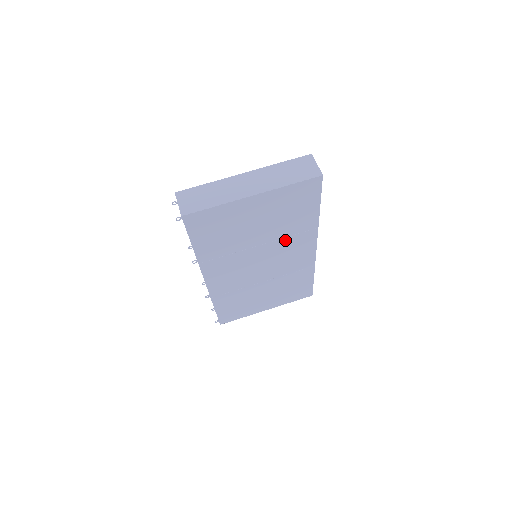
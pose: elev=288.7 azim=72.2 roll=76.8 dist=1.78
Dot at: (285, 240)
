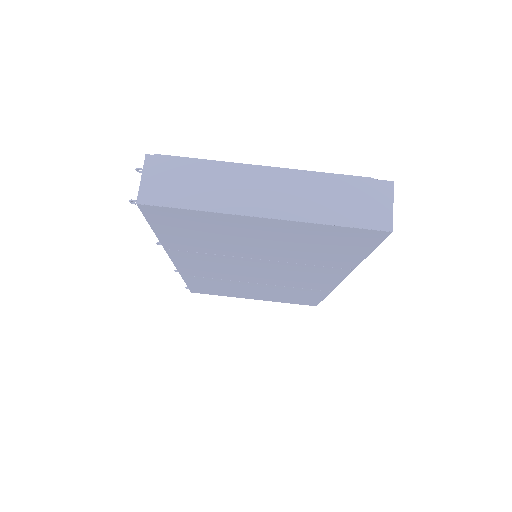
Dot at: (299, 265)
